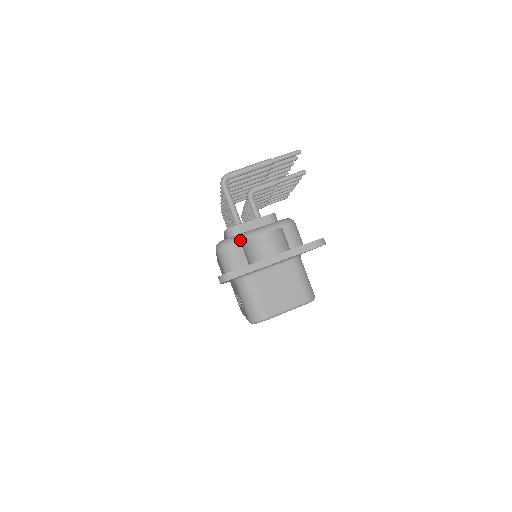
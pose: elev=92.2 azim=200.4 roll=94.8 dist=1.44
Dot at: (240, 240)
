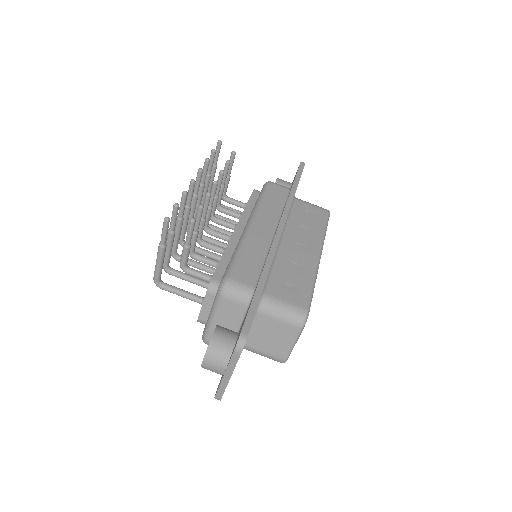
Dot at: (209, 335)
